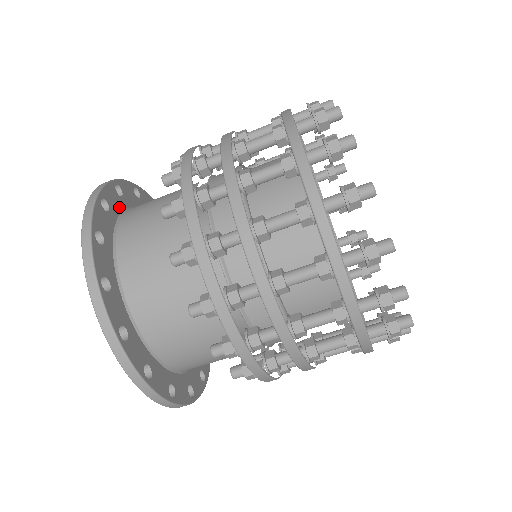
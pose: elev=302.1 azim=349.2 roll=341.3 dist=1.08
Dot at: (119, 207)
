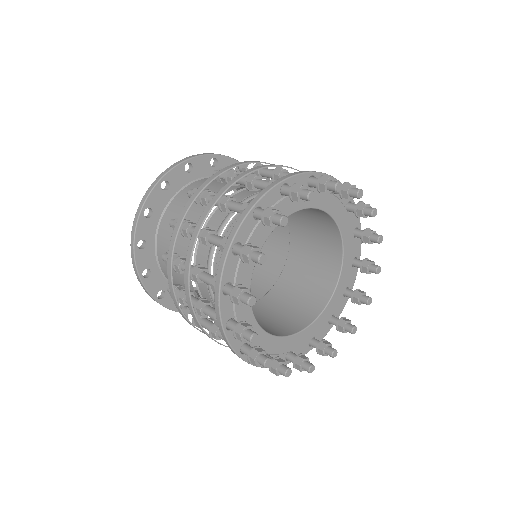
Dot at: (225, 174)
